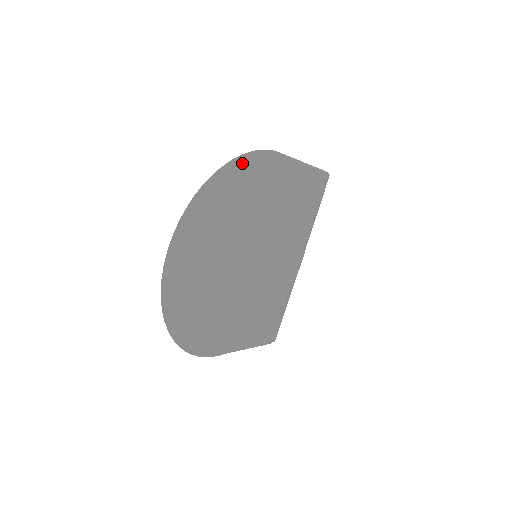
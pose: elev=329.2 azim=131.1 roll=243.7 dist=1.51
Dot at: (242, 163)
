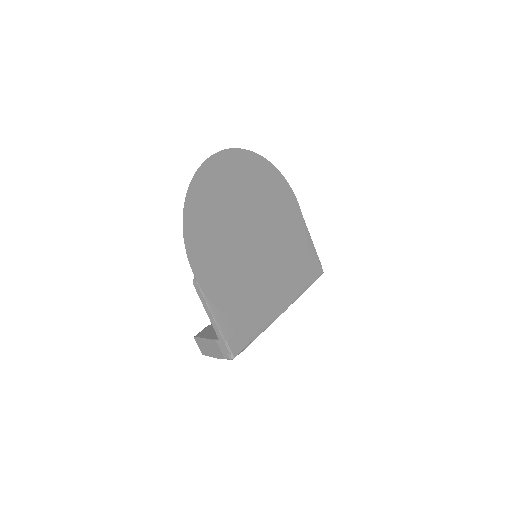
Dot at: (278, 176)
